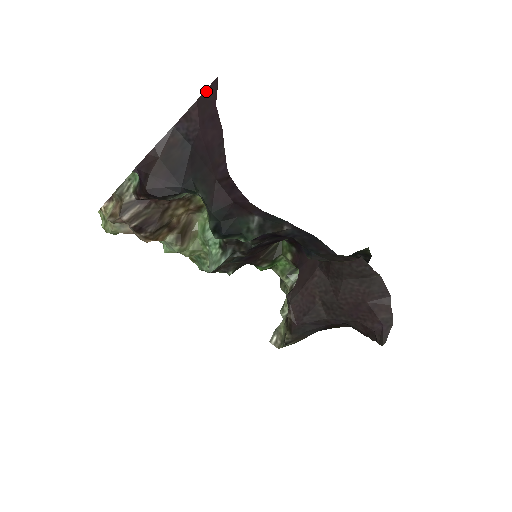
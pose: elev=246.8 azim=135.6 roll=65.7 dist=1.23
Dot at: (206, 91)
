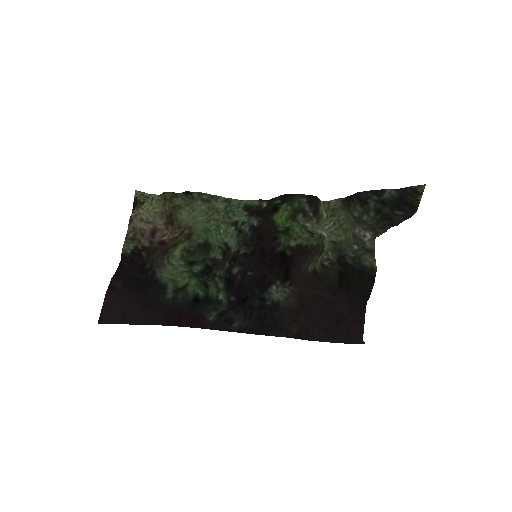
Dot at: (103, 308)
